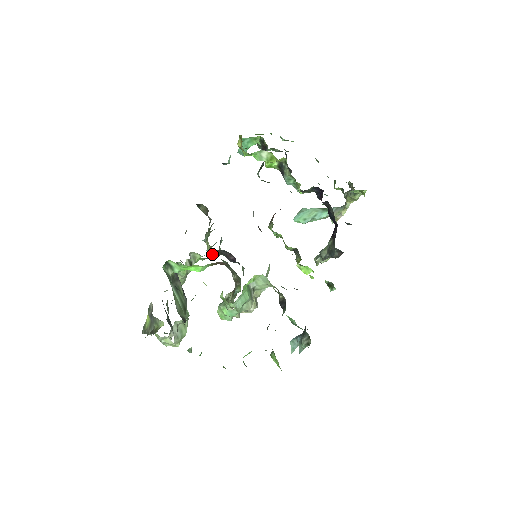
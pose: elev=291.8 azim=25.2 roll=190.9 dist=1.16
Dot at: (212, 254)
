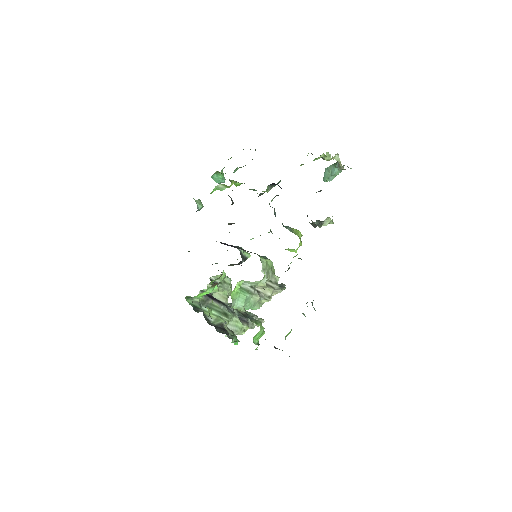
Dot at: occluded
